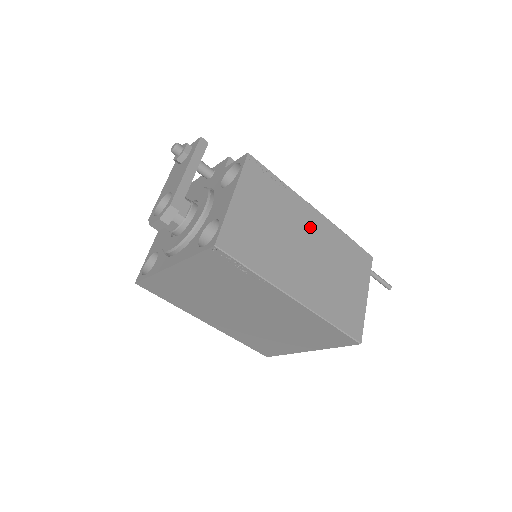
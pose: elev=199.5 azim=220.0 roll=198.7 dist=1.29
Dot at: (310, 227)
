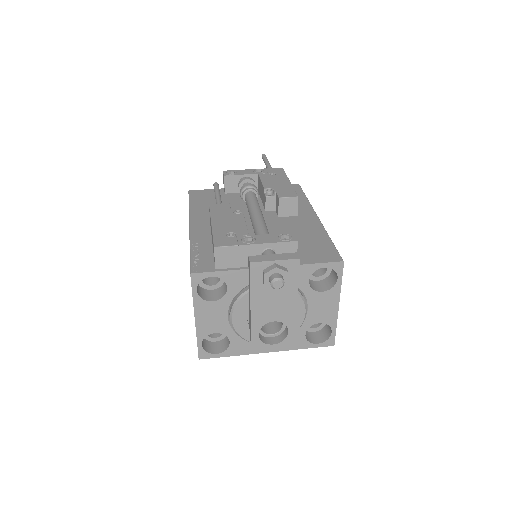
Dot at: occluded
